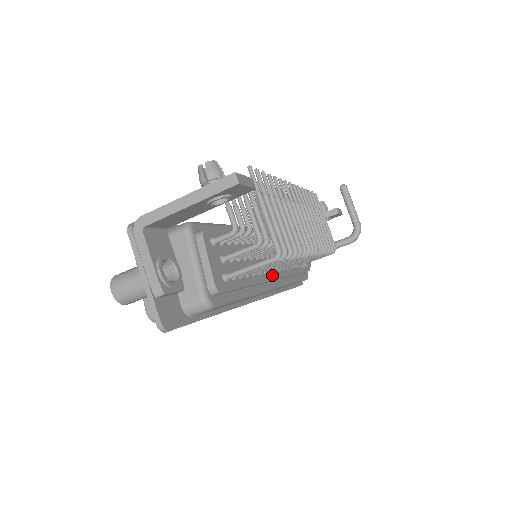
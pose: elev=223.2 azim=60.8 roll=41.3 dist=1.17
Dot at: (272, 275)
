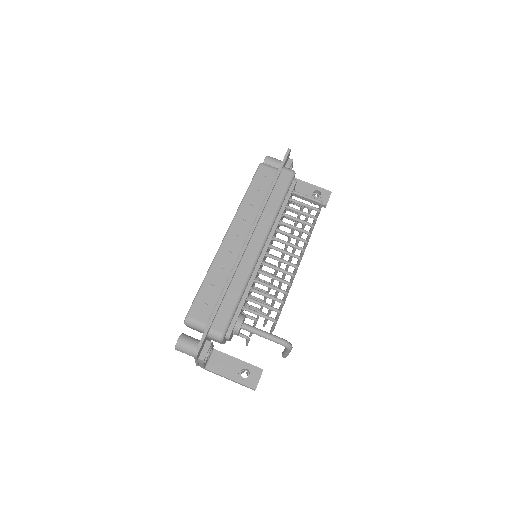
Dot at: (269, 247)
